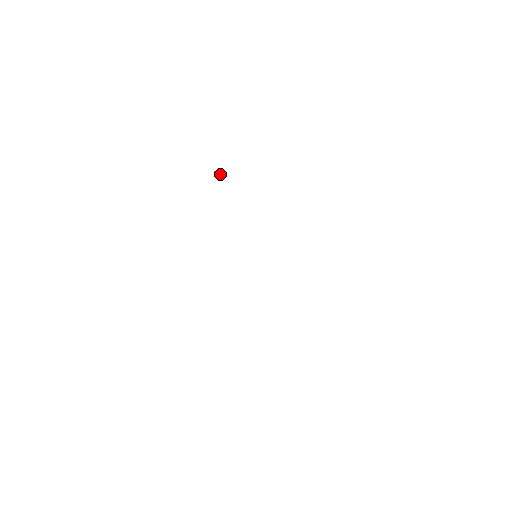
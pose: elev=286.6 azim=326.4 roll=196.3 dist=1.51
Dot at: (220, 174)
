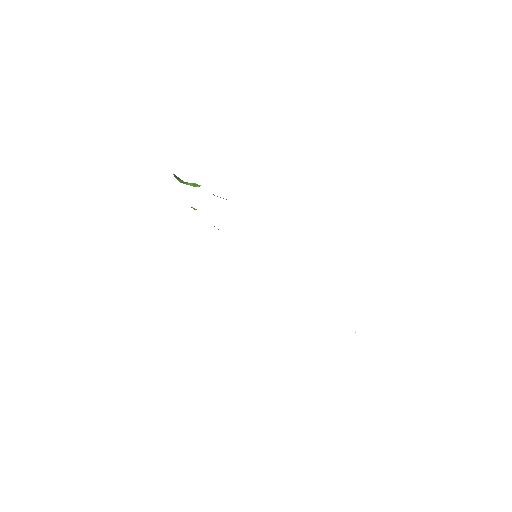
Dot at: (196, 185)
